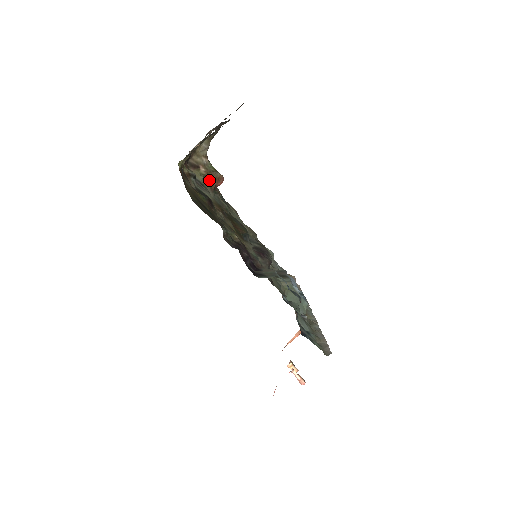
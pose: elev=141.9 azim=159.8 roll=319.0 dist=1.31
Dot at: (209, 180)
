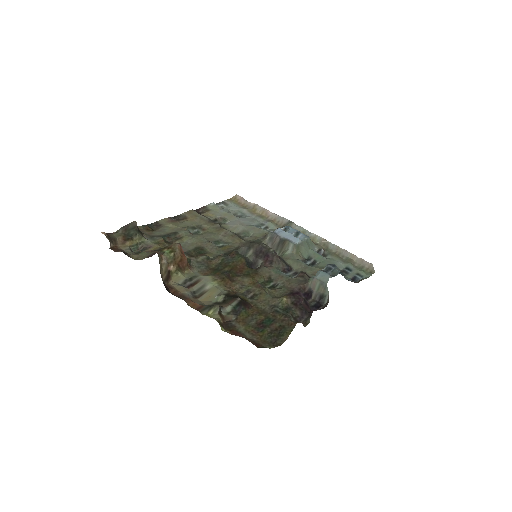
Dot at: (181, 265)
